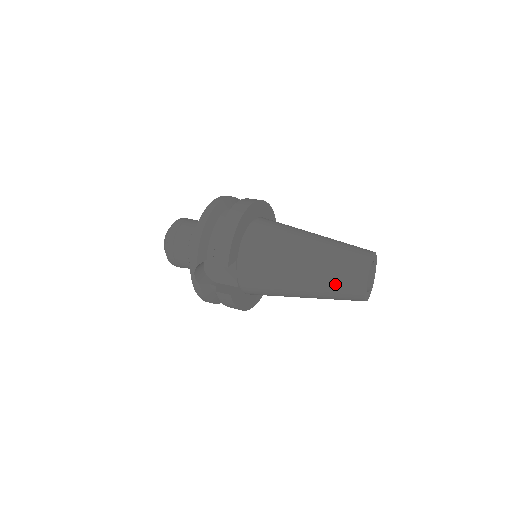
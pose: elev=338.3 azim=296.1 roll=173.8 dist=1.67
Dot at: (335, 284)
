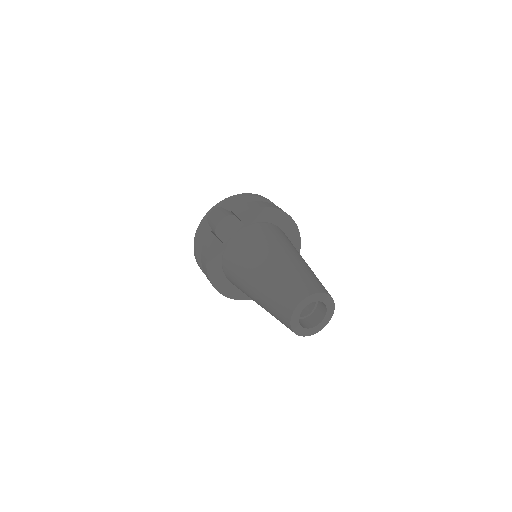
Dot at: (285, 284)
